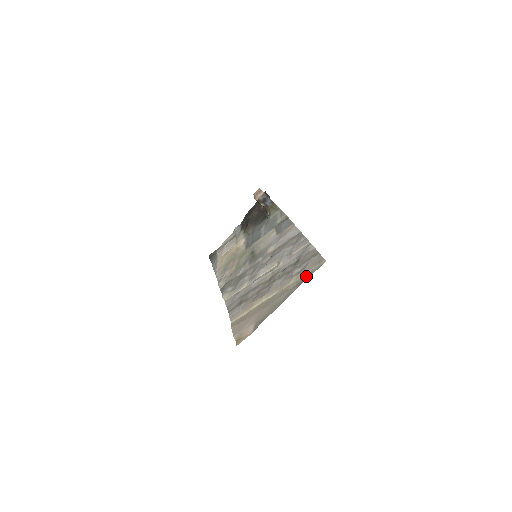
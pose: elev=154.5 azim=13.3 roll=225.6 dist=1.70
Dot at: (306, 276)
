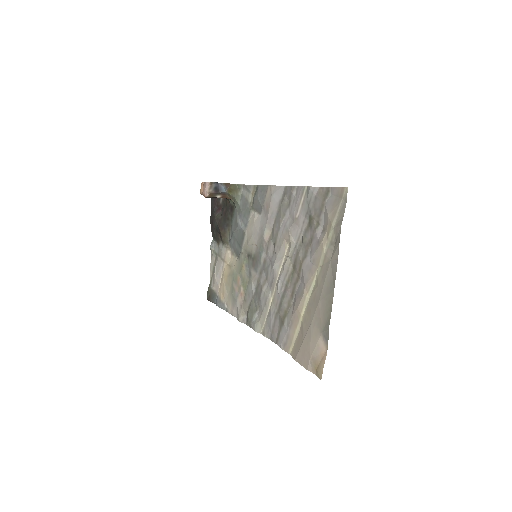
Dot at: (338, 226)
